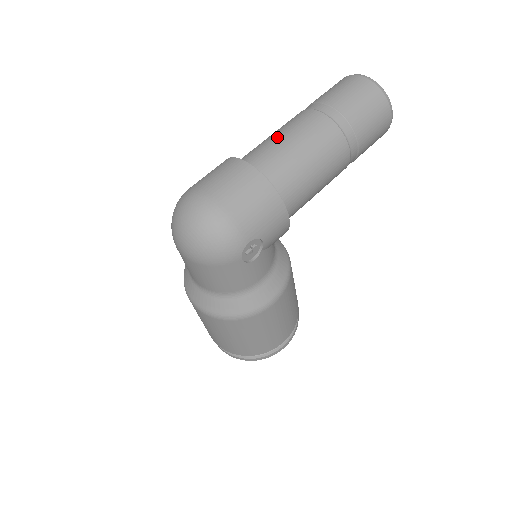
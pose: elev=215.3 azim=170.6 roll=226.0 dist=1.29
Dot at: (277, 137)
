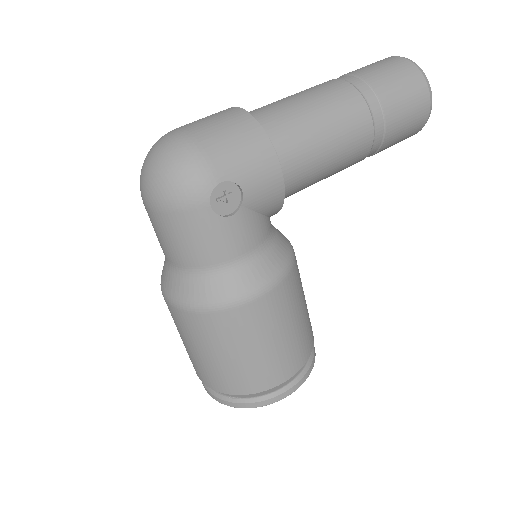
Dot at: occluded
